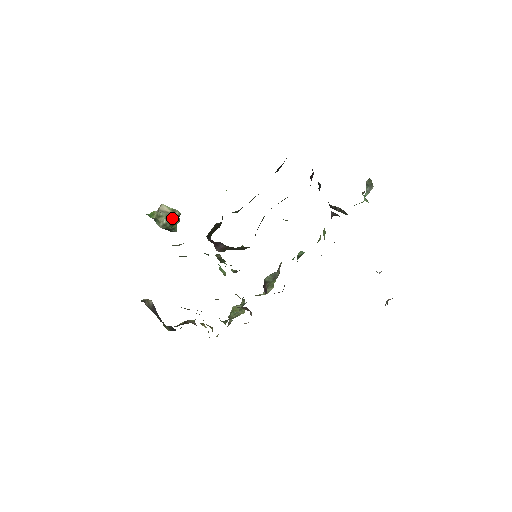
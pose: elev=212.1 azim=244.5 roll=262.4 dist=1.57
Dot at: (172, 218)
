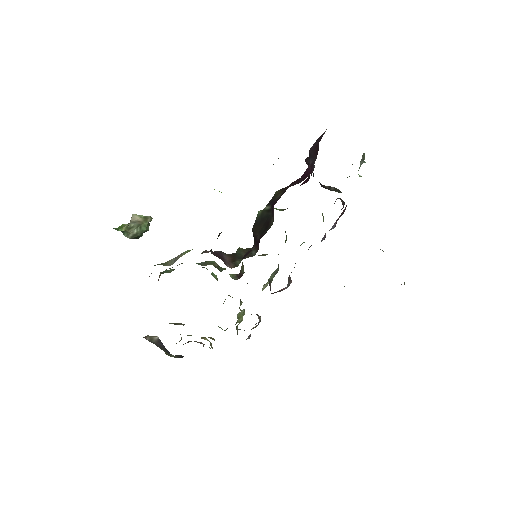
Dot at: (144, 226)
